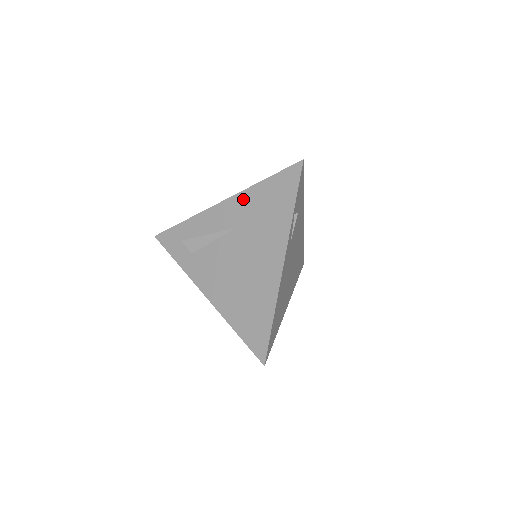
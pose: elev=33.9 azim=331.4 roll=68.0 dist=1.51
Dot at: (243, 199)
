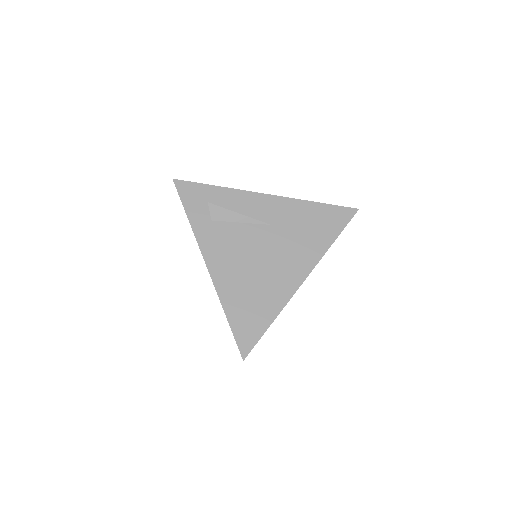
Dot at: (290, 205)
